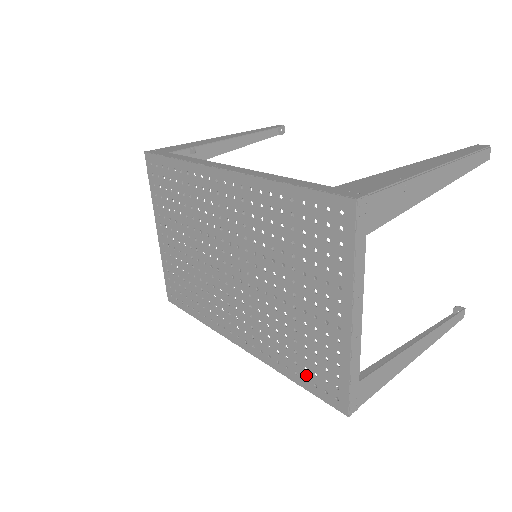
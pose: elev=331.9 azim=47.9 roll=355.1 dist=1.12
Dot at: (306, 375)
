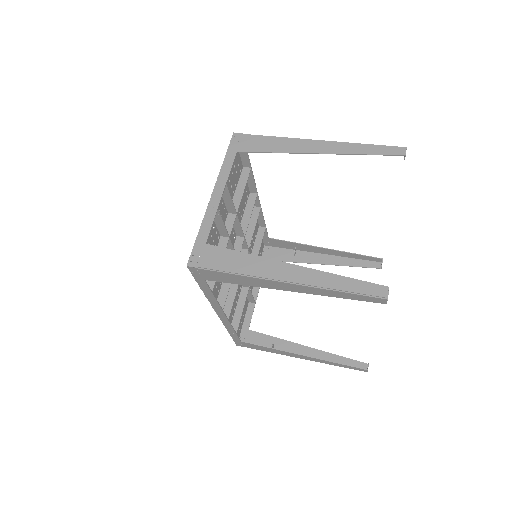
Dot at: occluded
